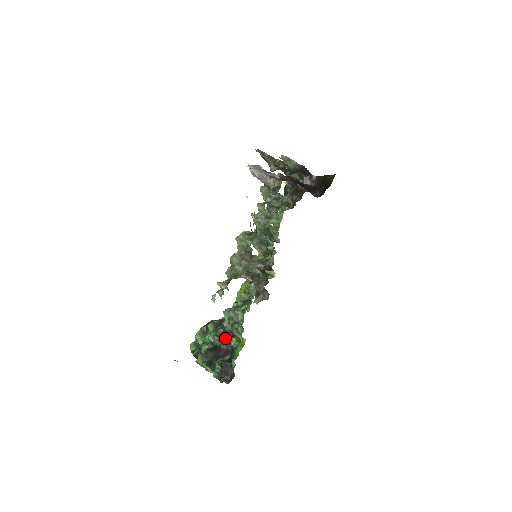
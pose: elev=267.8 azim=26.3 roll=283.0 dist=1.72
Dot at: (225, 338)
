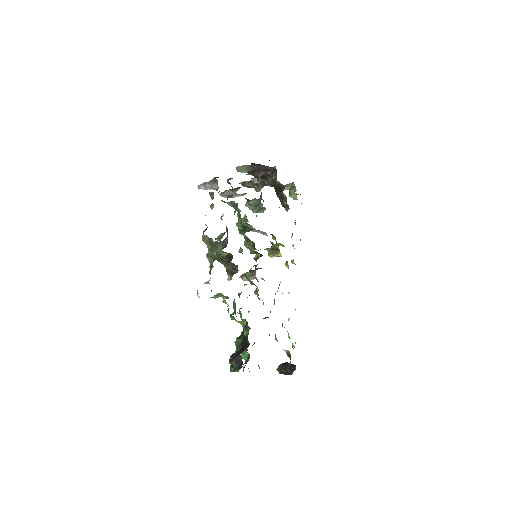
Dot at: (244, 336)
